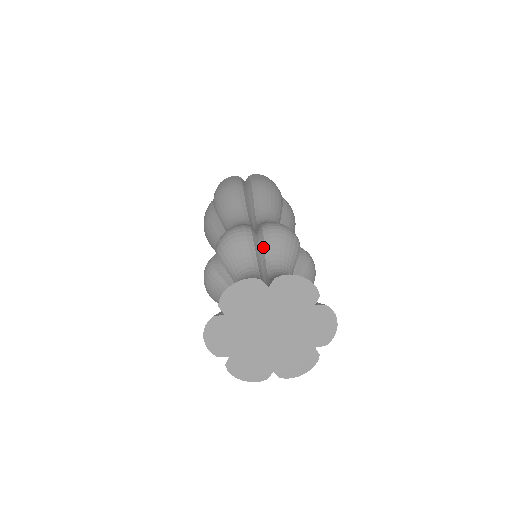
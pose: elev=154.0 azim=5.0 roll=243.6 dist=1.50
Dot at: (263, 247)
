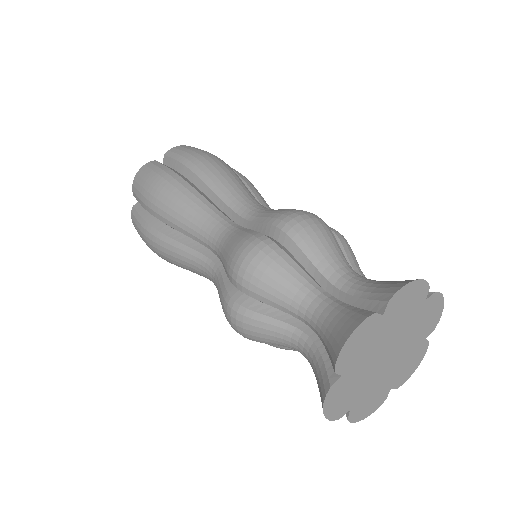
Dot at: (302, 254)
